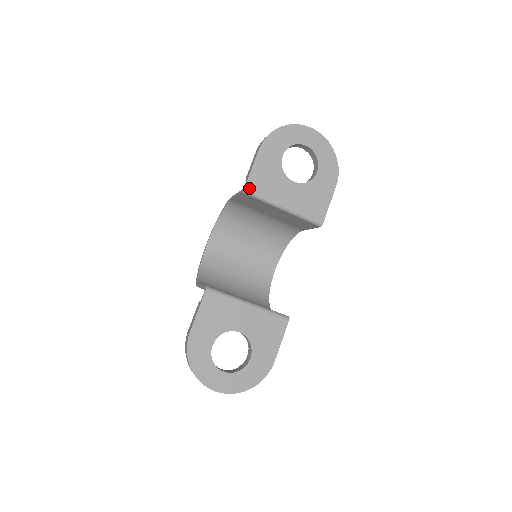
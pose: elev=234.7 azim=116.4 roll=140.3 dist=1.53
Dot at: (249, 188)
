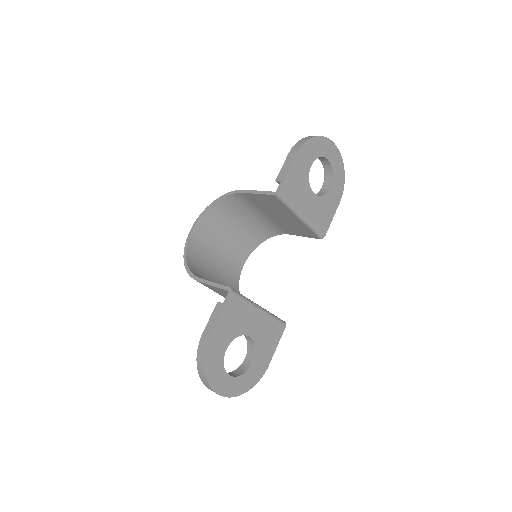
Dot at: (282, 192)
